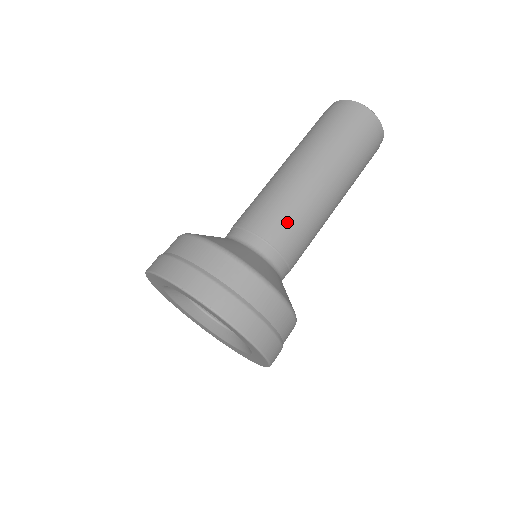
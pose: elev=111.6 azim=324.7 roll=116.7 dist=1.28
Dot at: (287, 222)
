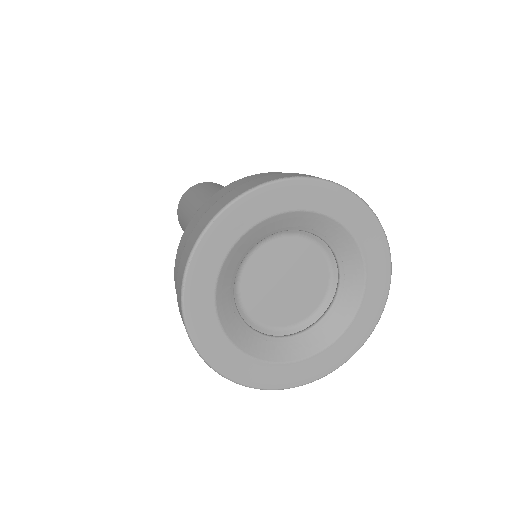
Dot at: occluded
